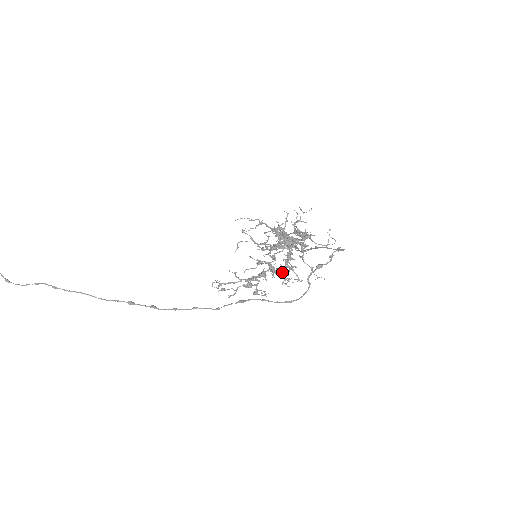
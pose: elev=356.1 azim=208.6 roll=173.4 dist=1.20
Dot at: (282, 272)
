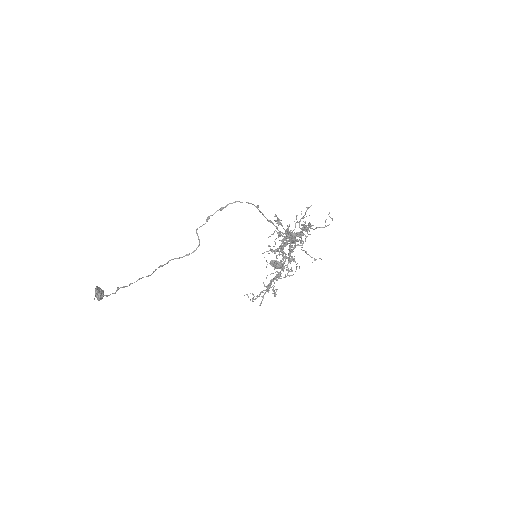
Dot at: (270, 261)
